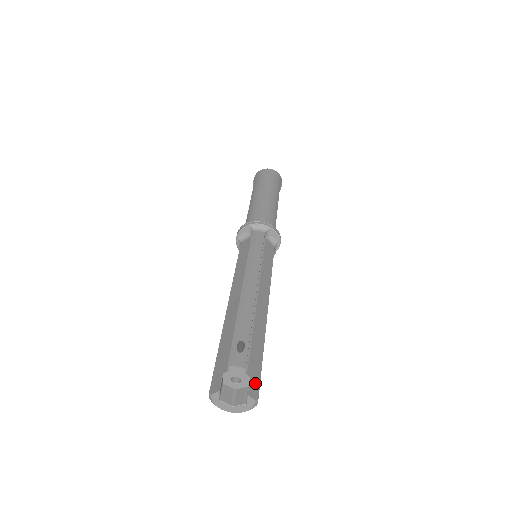
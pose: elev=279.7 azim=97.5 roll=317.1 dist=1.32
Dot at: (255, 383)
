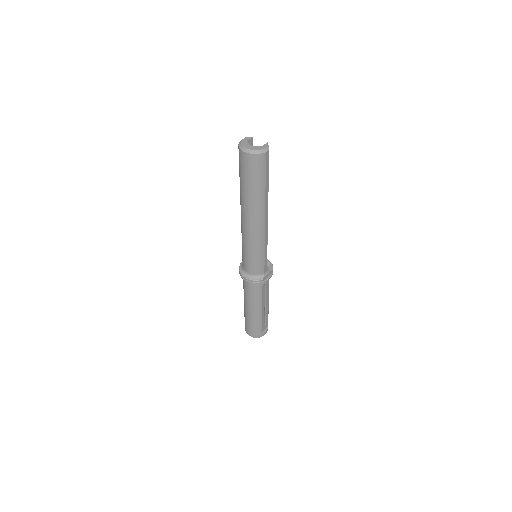
Dot at: (268, 156)
